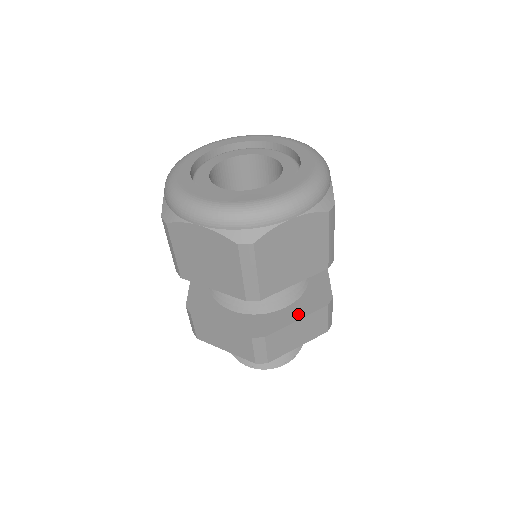
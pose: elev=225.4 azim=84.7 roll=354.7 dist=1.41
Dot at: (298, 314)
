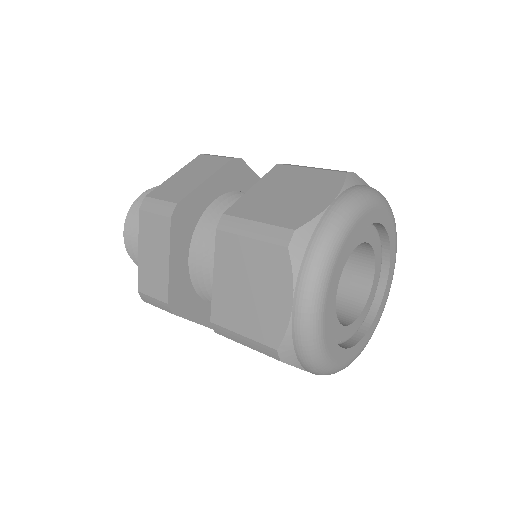
Dot at: occluded
